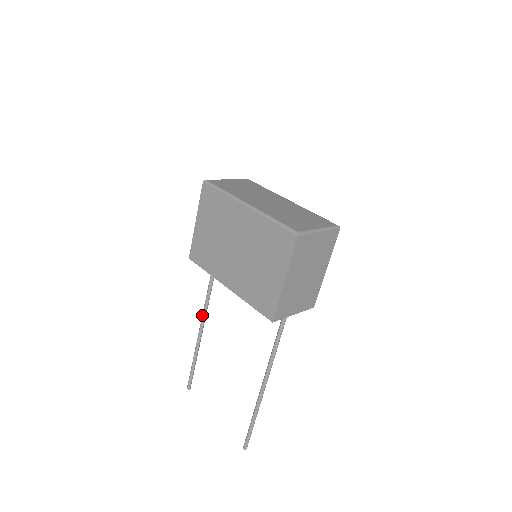
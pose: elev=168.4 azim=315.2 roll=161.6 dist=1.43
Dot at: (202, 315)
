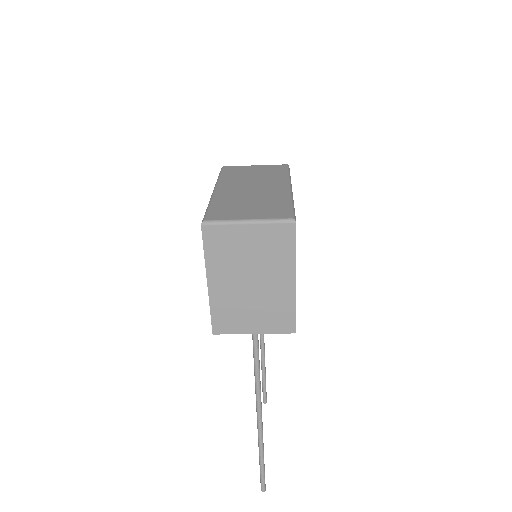
Dot at: occluded
